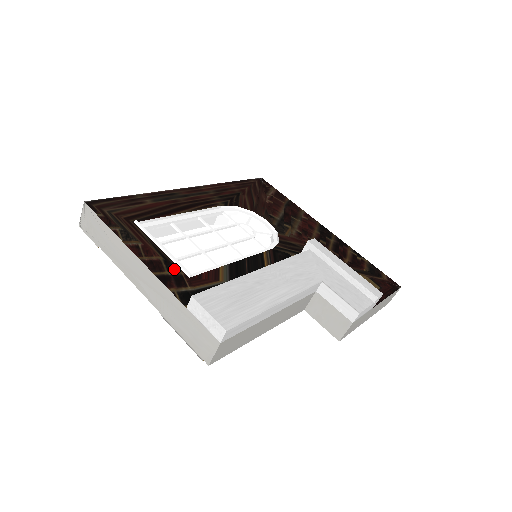
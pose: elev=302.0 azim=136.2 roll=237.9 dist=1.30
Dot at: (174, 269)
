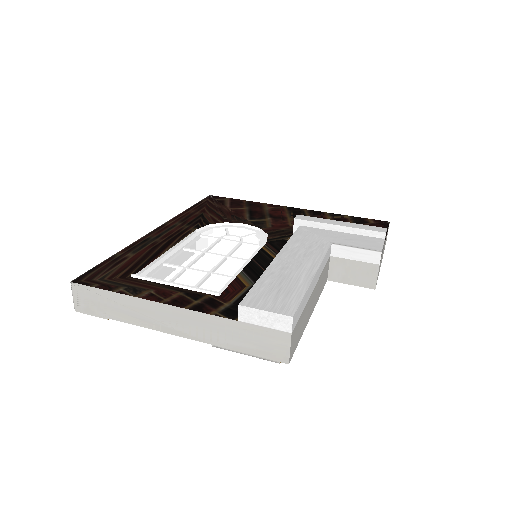
Dot at: (200, 296)
